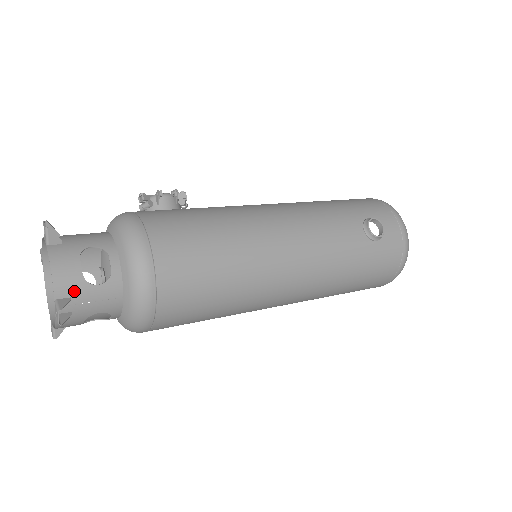
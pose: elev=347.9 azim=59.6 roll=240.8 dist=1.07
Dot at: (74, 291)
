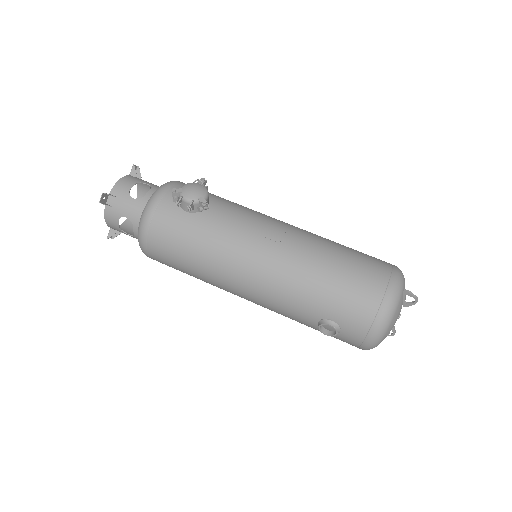
Dot at: (118, 230)
